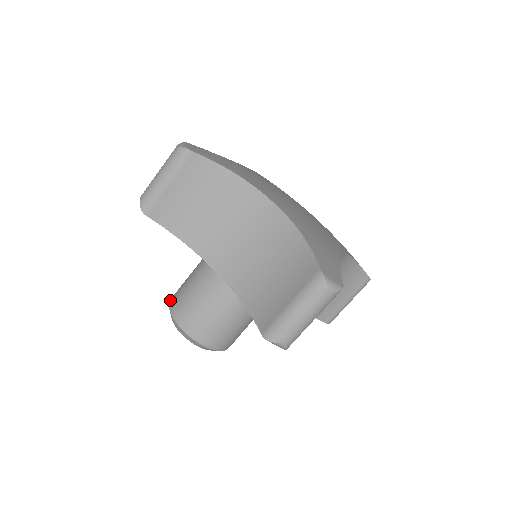
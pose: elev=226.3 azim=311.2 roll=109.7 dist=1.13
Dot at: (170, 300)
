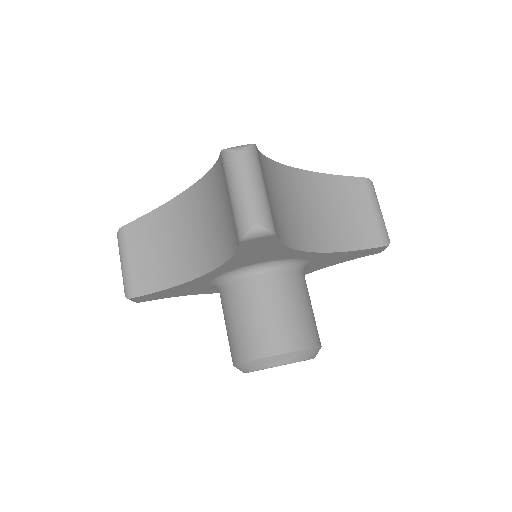
Dot at: occluded
